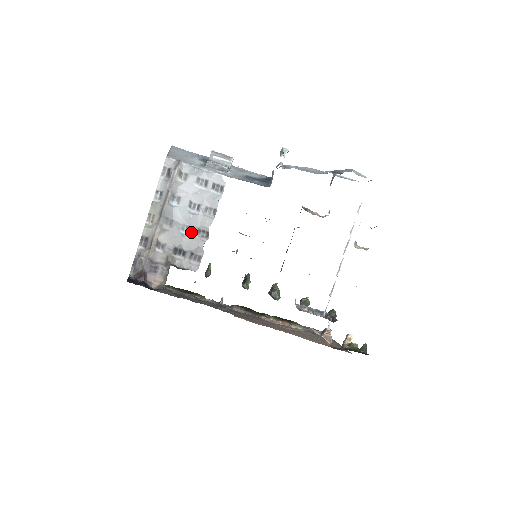
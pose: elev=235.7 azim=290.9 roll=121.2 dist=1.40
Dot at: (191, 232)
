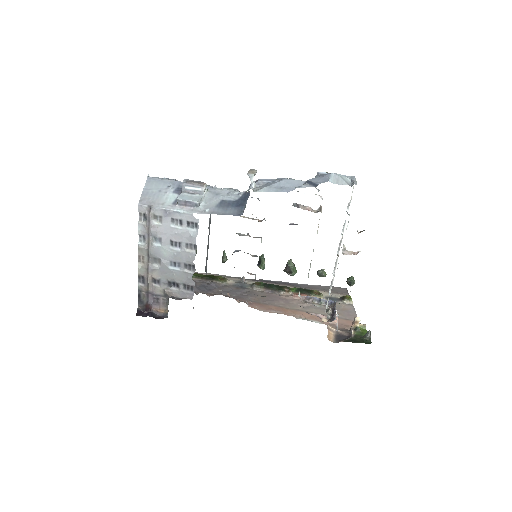
Dot at: (179, 267)
